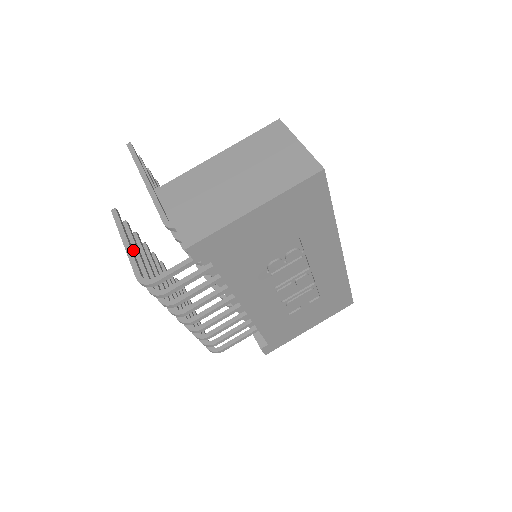
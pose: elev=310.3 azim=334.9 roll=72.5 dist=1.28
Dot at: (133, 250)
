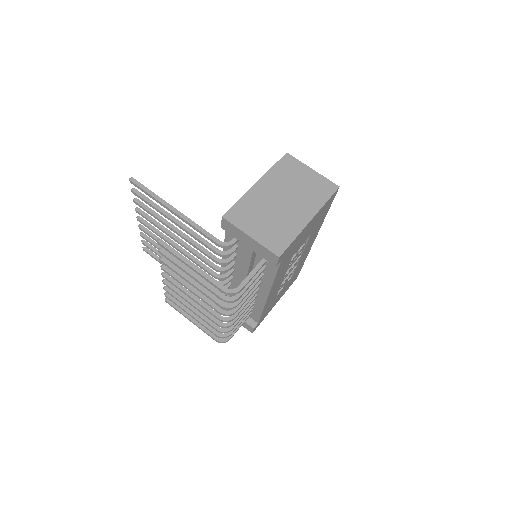
Dot at: (187, 271)
